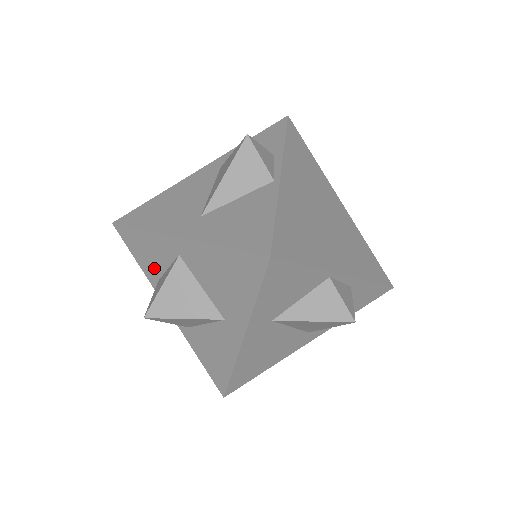
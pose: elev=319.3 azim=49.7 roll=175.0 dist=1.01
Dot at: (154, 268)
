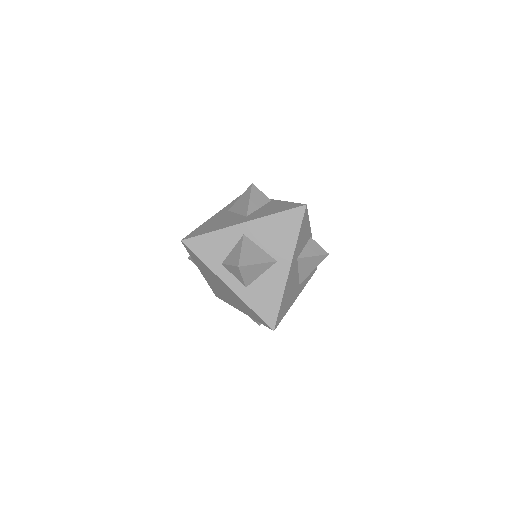
Dot at: (219, 256)
